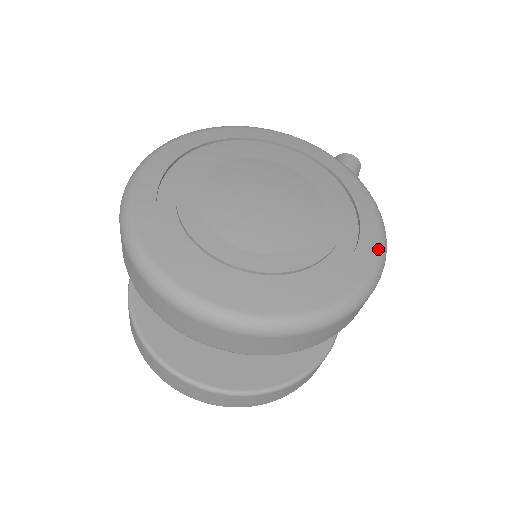
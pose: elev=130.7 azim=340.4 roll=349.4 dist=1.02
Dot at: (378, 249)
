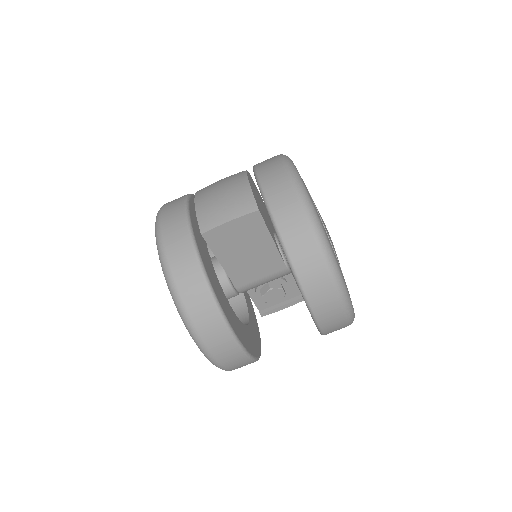
Dot at: occluded
